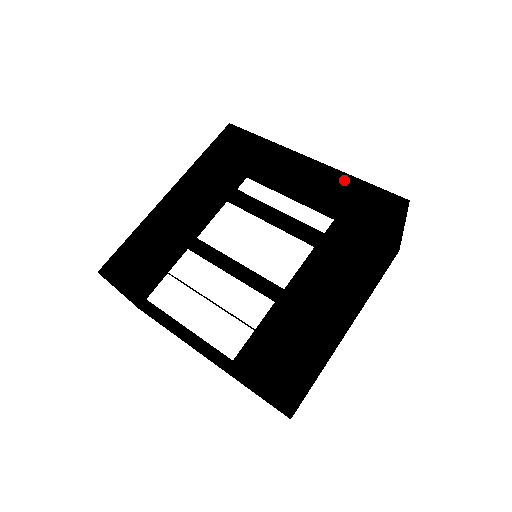
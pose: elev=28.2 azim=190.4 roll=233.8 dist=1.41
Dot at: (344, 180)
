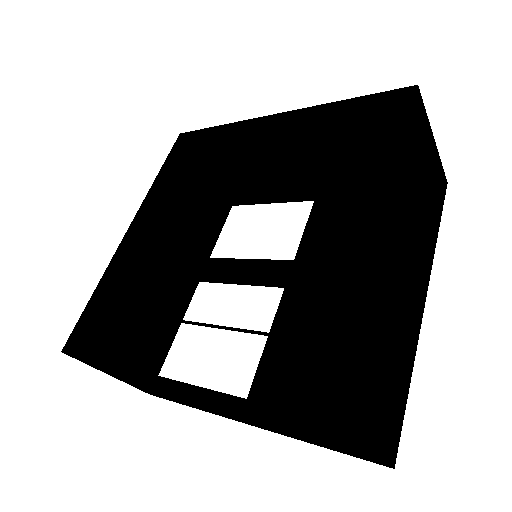
Dot at: (327, 117)
